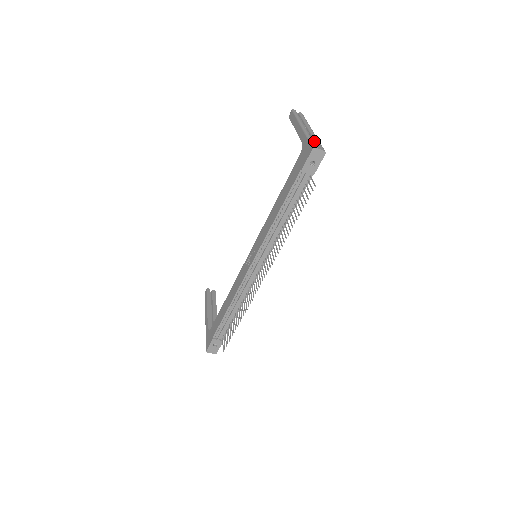
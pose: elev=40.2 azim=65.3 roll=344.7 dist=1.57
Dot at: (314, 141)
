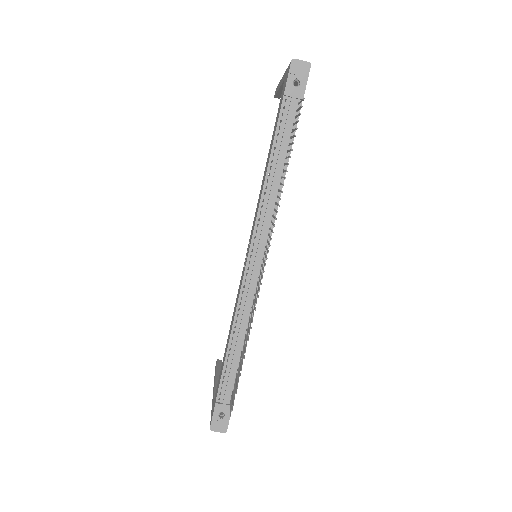
Dot at: occluded
